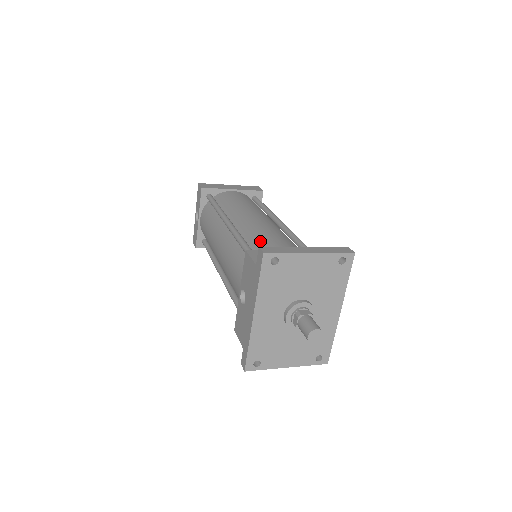
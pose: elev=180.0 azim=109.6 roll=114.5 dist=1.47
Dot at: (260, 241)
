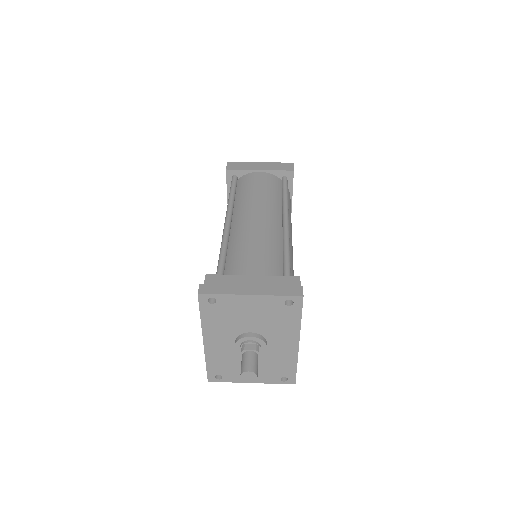
Dot at: (237, 255)
